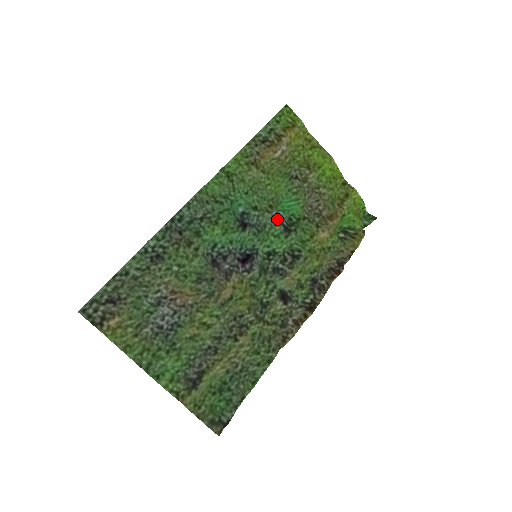
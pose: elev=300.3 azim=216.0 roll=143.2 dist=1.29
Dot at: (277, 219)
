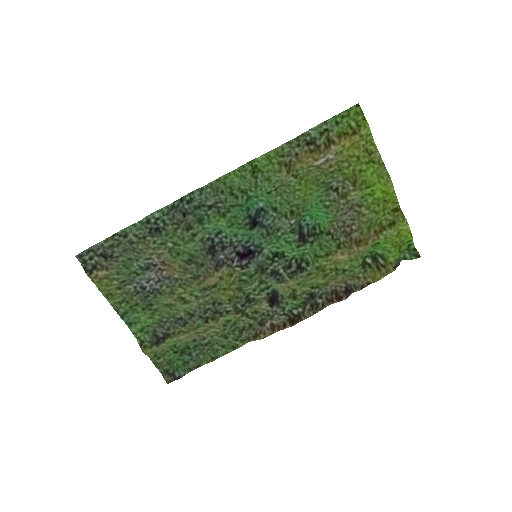
Dot at: (297, 225)
